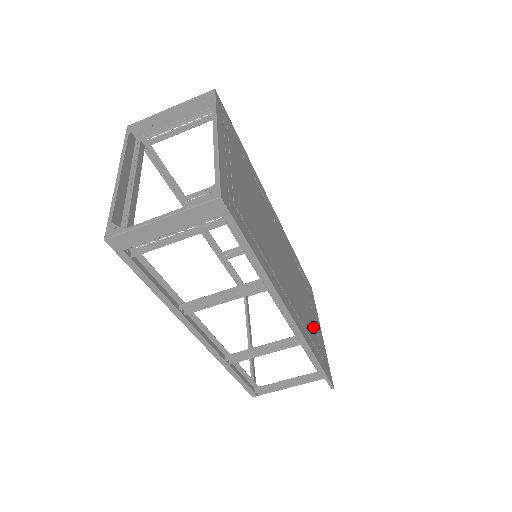
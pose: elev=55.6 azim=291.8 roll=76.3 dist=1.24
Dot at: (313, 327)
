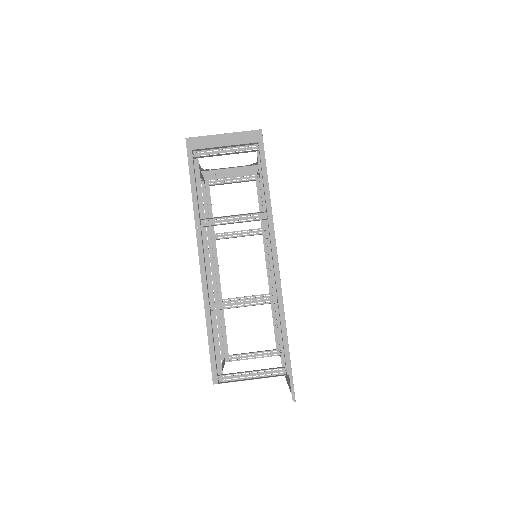
Dot at: occluded
